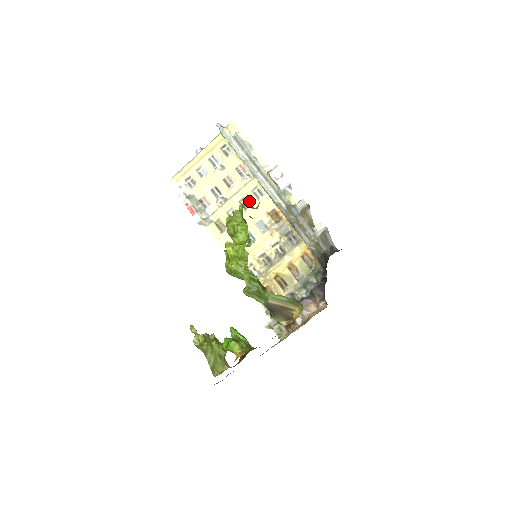
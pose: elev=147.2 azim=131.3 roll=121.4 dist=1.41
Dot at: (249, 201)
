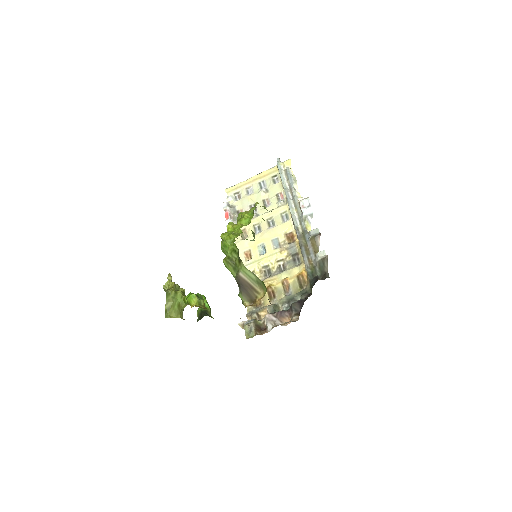
Dot at: (275, 221)
